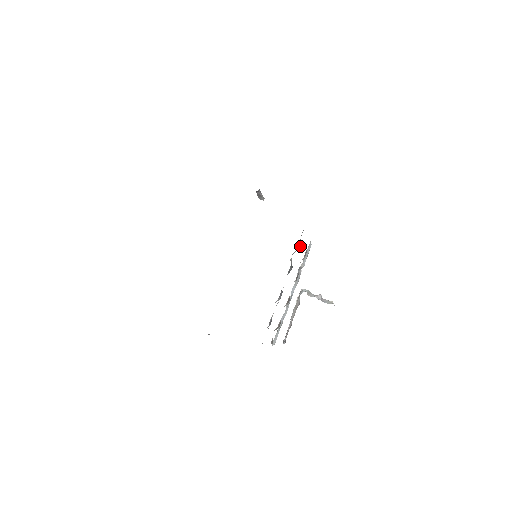
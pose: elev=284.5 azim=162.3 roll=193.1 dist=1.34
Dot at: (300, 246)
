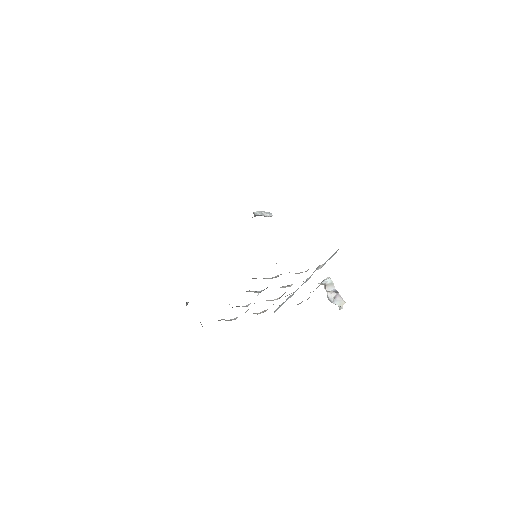
Dot at: (277, 276)
